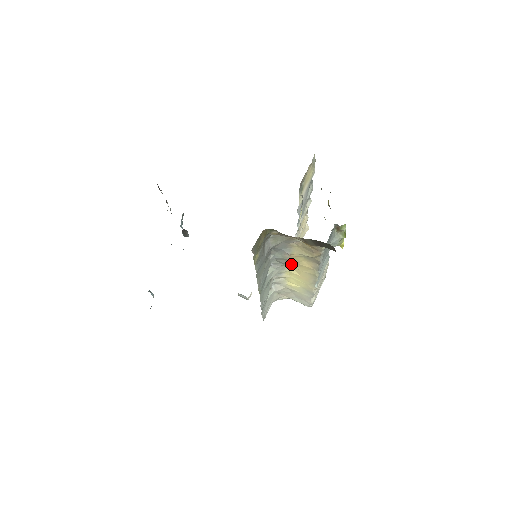
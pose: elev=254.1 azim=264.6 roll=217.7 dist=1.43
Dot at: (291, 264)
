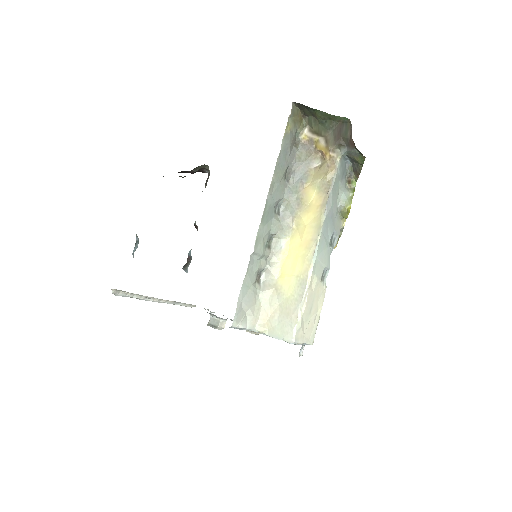
Dot at: (299, 212)
